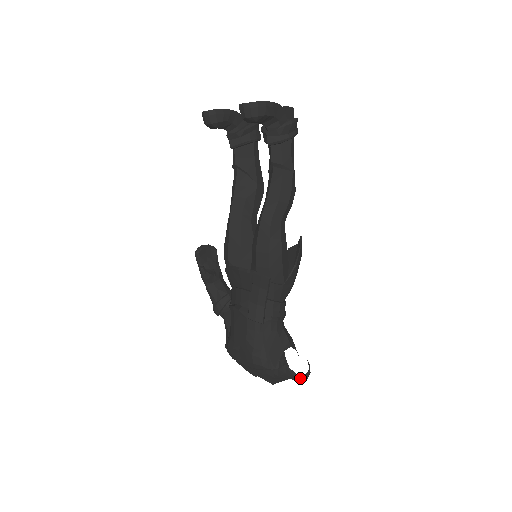
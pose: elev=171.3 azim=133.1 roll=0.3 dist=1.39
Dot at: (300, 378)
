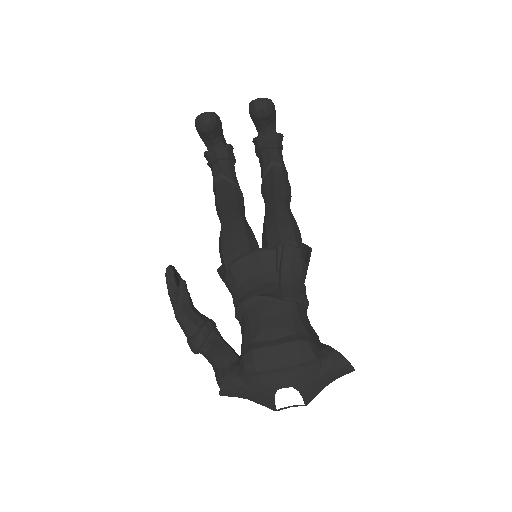
Dot at: occluded
